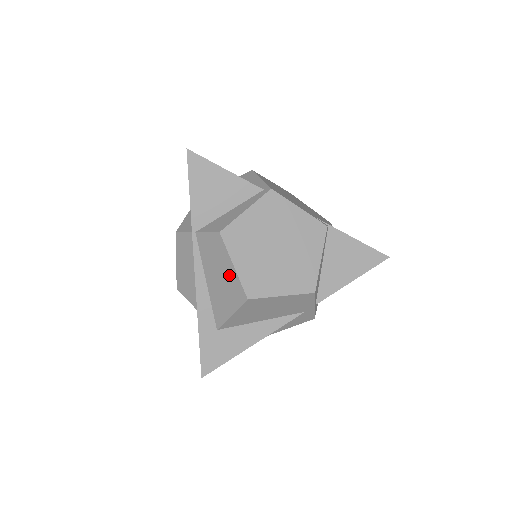
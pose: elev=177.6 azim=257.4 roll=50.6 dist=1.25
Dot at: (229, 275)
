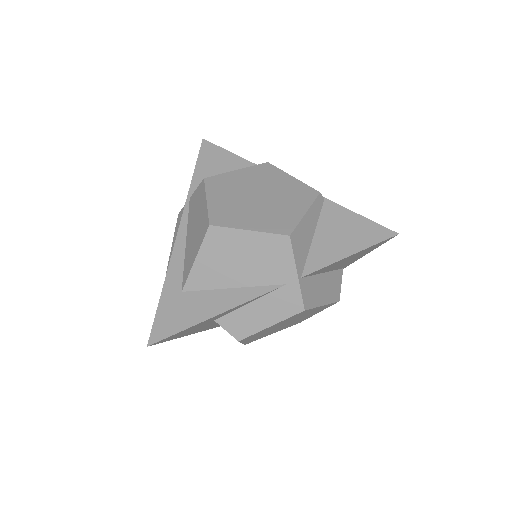
Dot at: (202, 214)
